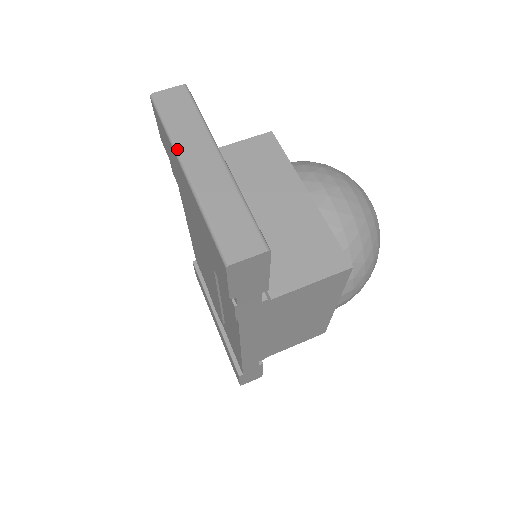
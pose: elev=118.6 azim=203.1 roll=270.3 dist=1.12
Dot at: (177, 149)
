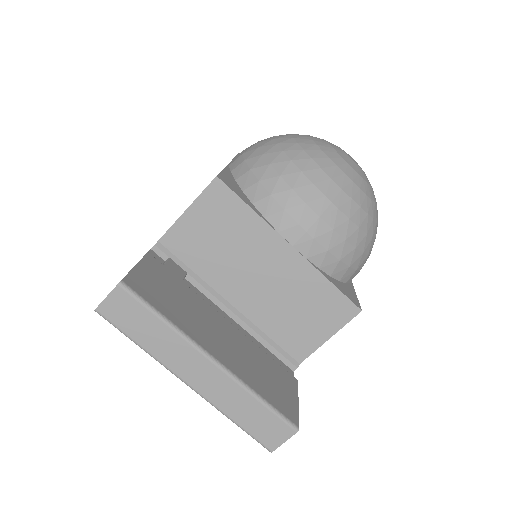
Dot at: (166, 367)
